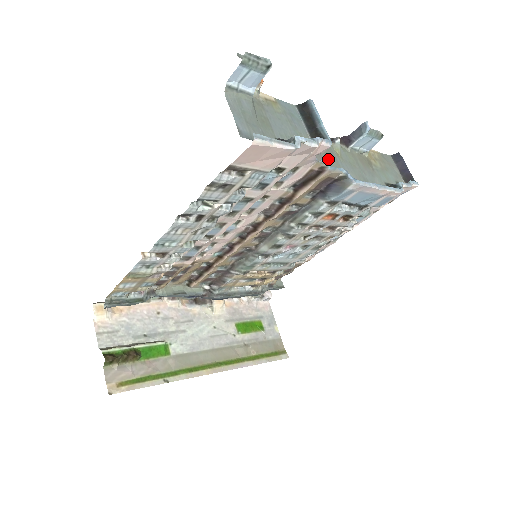
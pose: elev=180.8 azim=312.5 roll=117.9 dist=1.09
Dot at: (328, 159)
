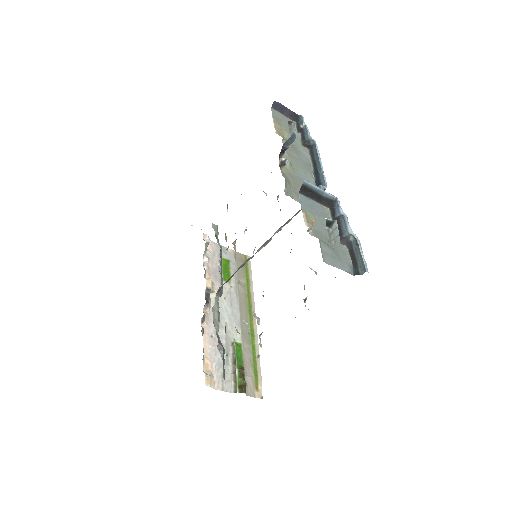
Dot at: occluded
